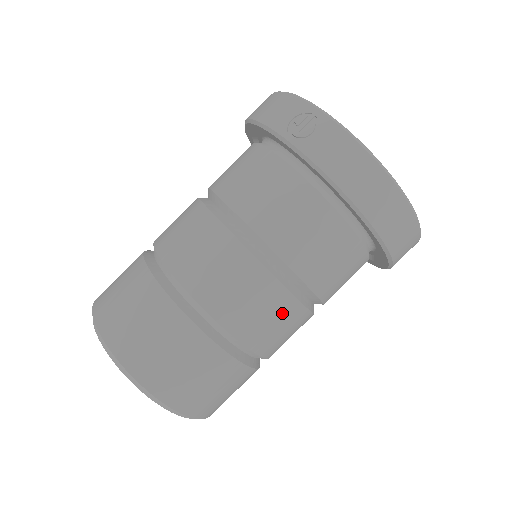
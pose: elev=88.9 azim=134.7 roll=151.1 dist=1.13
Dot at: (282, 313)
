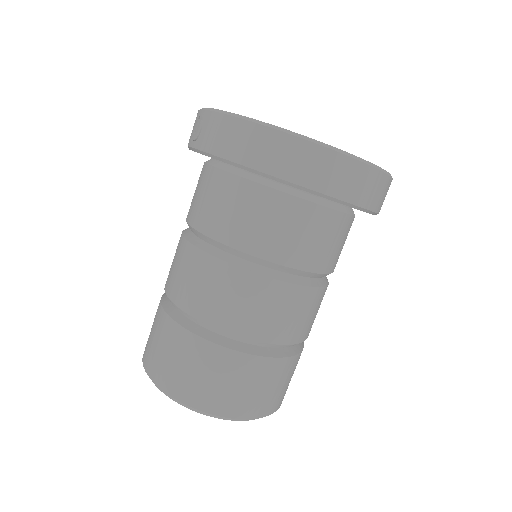
Dot at: (251, 293)
